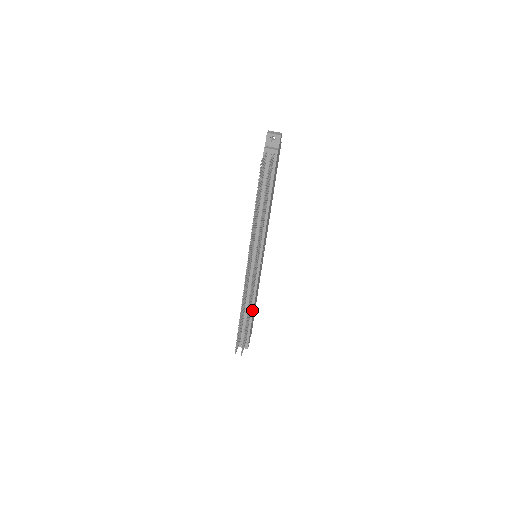
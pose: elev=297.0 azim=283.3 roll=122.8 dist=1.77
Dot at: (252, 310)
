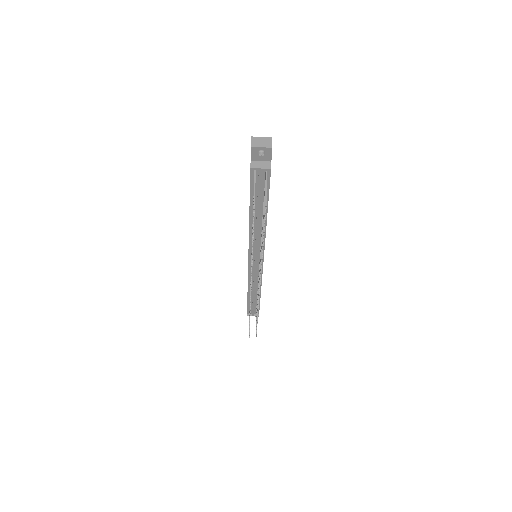
Dot at: occluded
